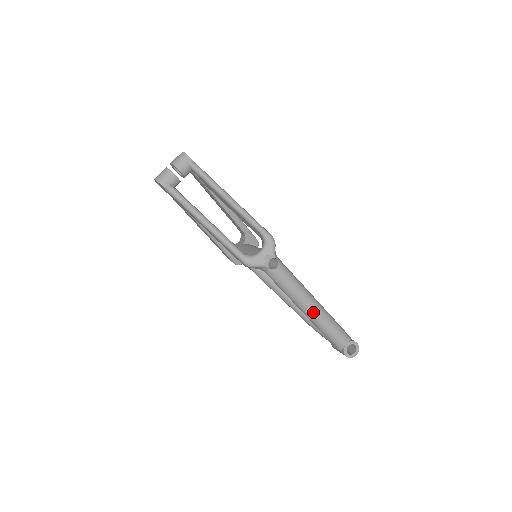
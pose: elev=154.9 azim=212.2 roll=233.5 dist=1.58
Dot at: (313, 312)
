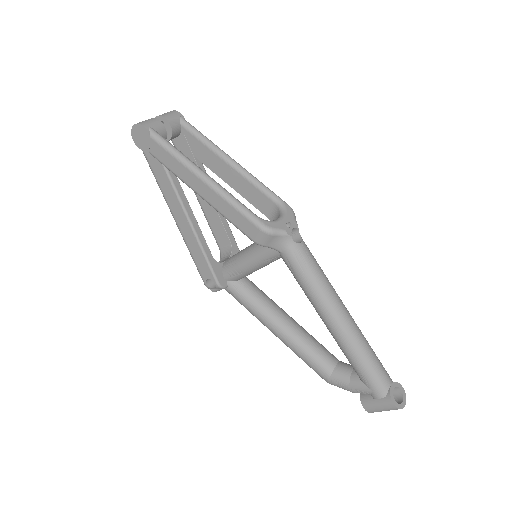
Dot at: (347, 322)
